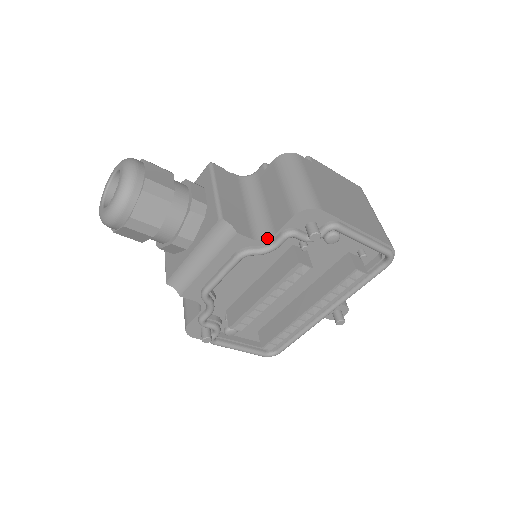
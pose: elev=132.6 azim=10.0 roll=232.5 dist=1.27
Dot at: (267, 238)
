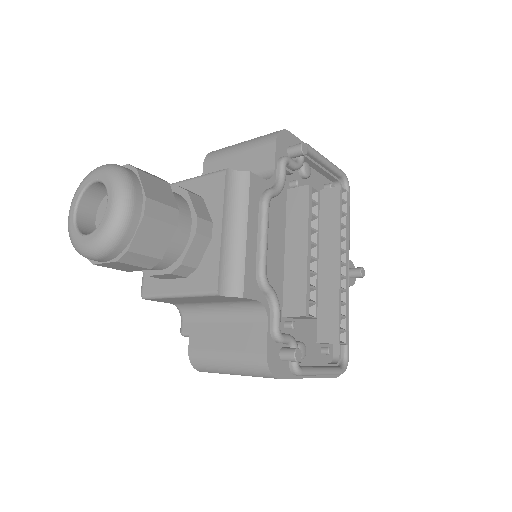
Dot at: (271, 176)
